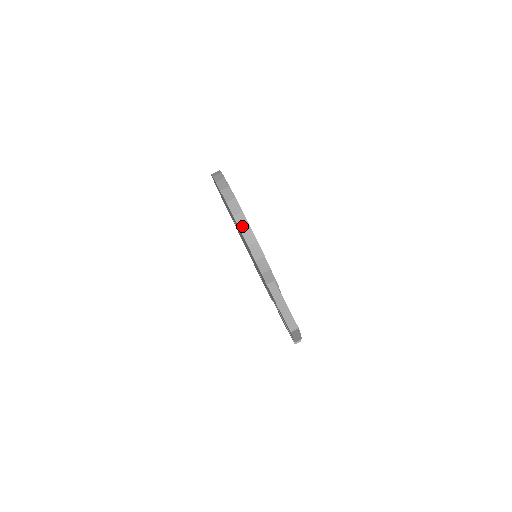
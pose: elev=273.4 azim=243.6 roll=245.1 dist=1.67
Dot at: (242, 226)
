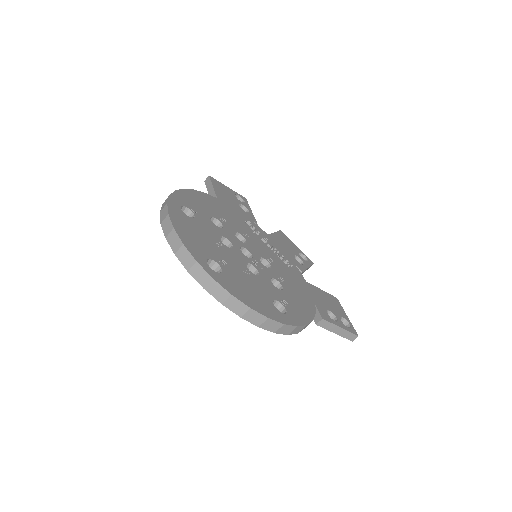
Dot at: (288, 332)
